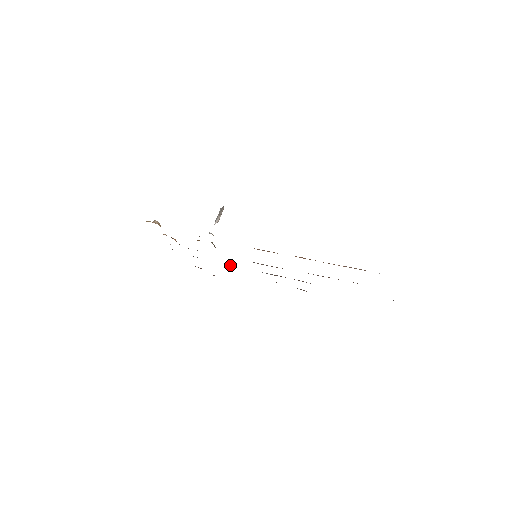
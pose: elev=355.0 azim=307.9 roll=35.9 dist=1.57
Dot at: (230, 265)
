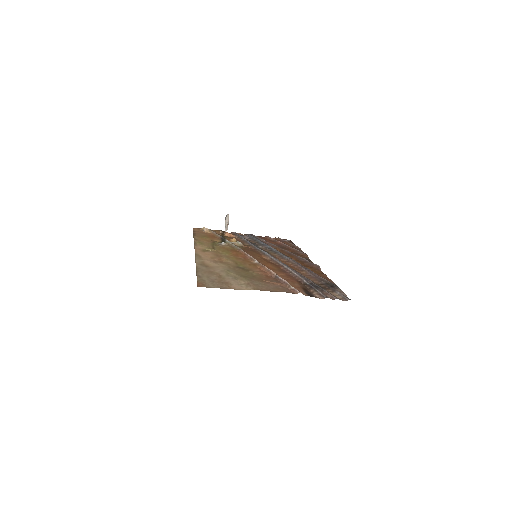
Dot at: (267, 248)
